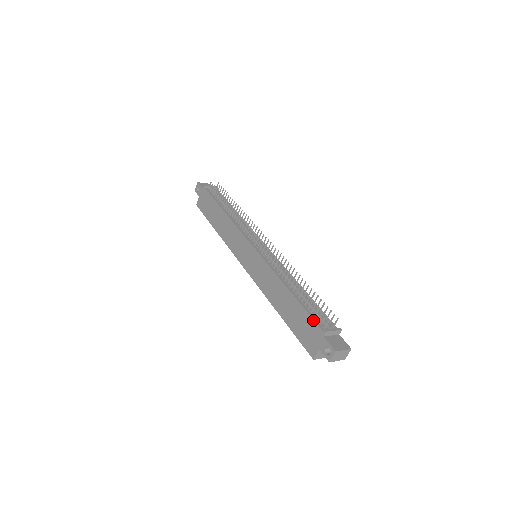
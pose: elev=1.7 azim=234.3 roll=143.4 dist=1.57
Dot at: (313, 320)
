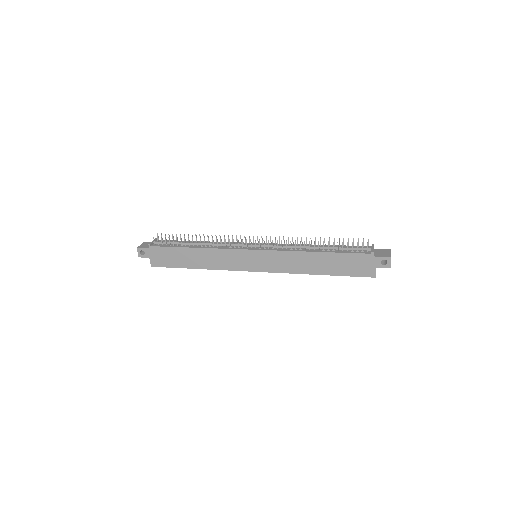
Dot at: (356, 254)
